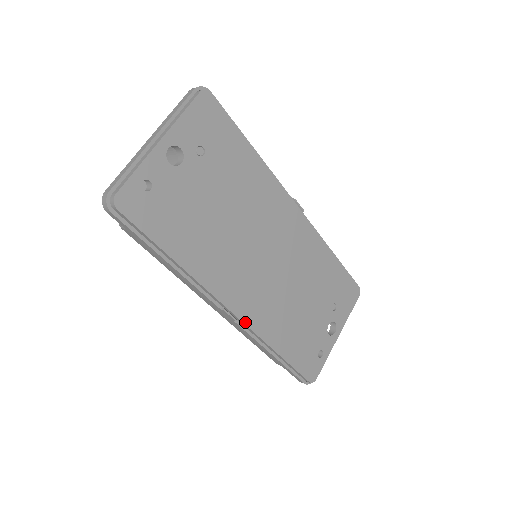
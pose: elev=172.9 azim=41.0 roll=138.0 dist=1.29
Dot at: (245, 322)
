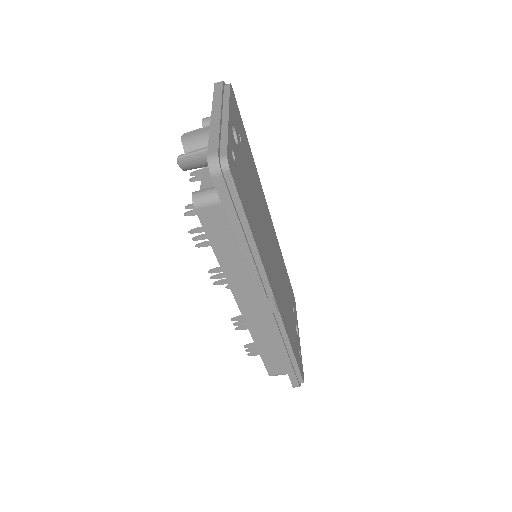
Dot at: (280, 314)
